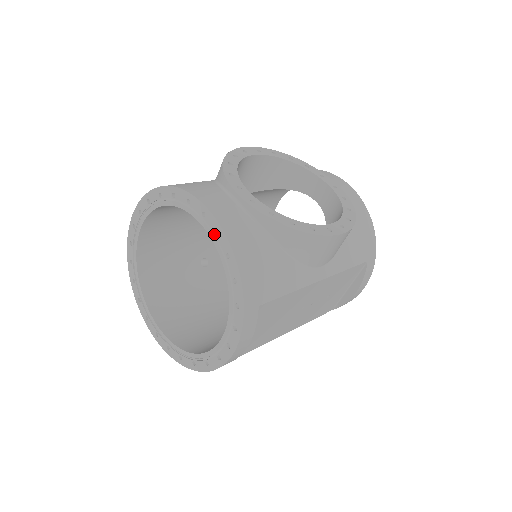
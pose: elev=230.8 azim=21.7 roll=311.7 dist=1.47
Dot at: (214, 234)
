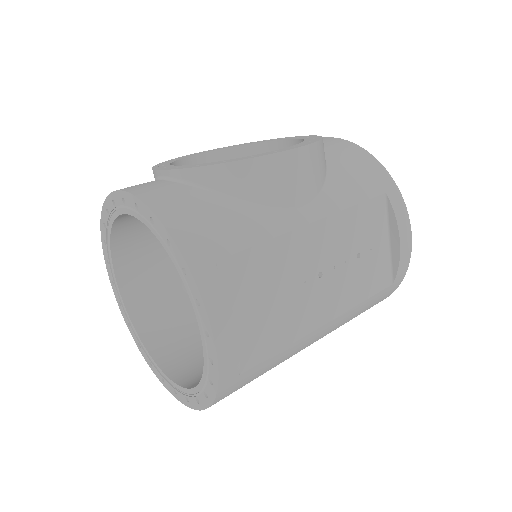
Dot at: (137, 211)
